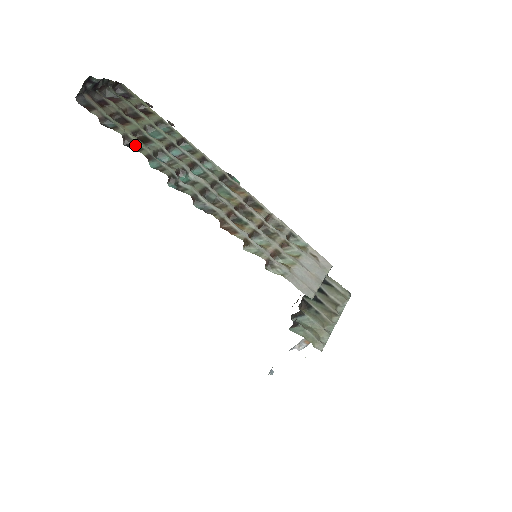
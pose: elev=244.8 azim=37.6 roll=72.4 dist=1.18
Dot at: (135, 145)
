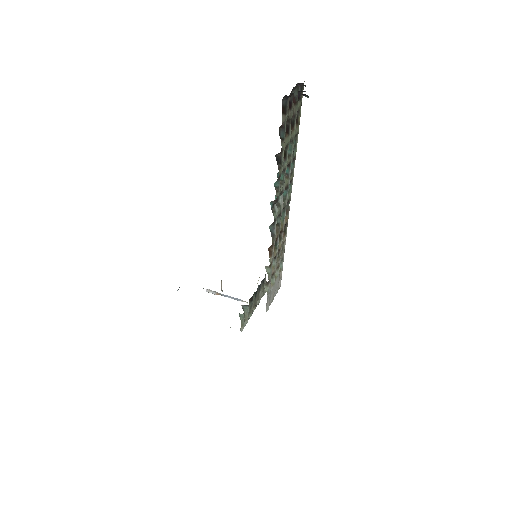
Dot at: (280, 162)
